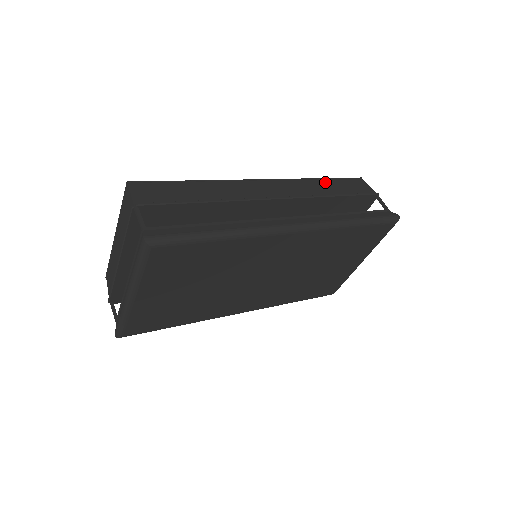
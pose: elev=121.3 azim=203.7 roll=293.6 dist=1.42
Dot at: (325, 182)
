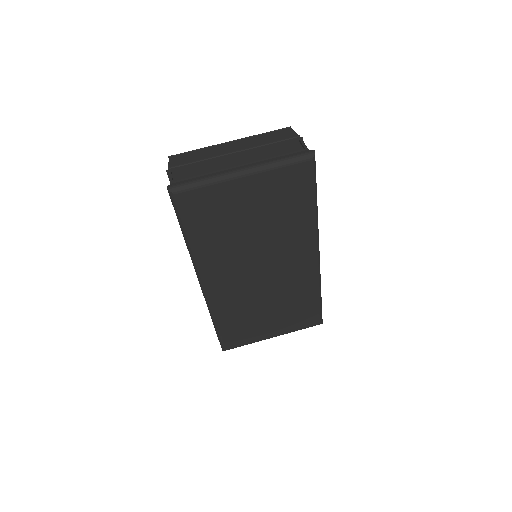
Dot at: occluded
